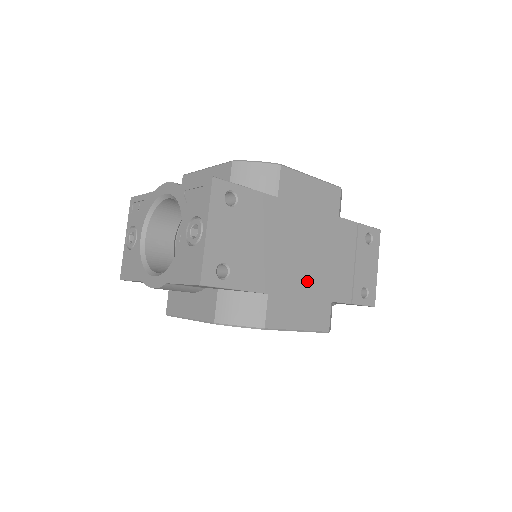
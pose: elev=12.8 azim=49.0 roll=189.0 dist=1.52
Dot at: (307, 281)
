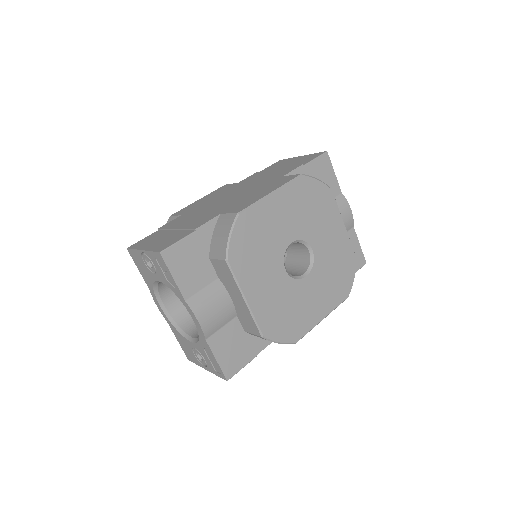
Dot at: occluded
